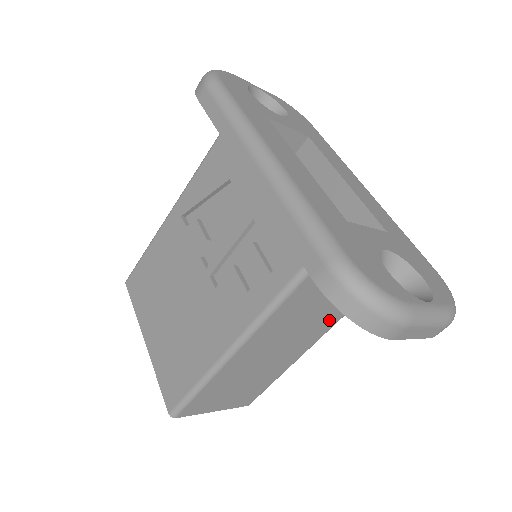
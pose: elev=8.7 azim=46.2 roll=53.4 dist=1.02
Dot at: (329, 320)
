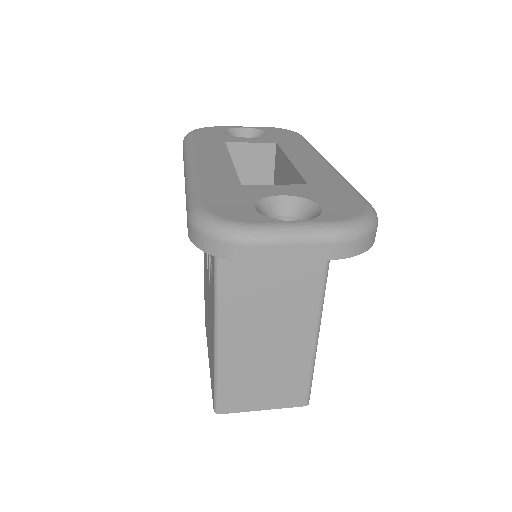
Dot at: (307, 288)
